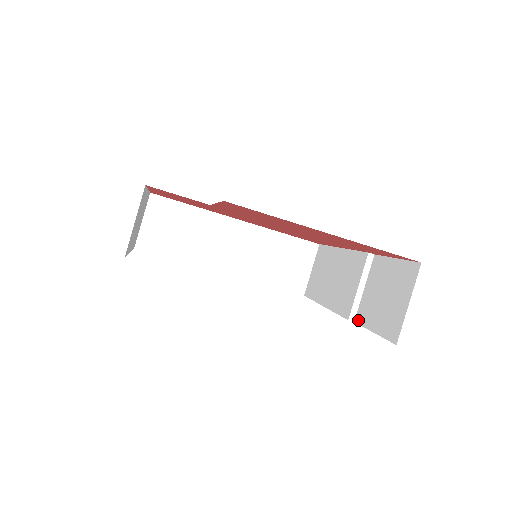
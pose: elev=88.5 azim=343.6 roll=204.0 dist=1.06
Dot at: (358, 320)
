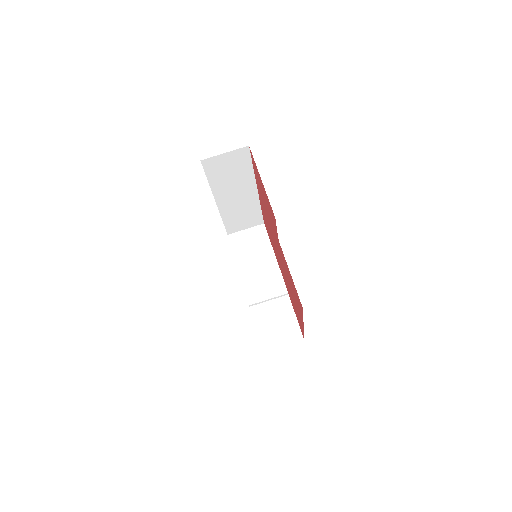
Dot at: (253, 310)
